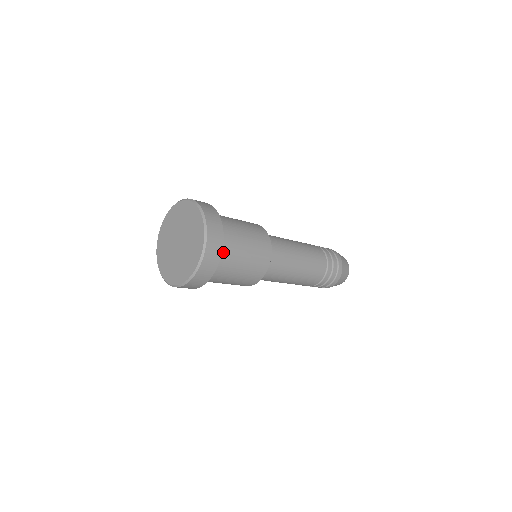
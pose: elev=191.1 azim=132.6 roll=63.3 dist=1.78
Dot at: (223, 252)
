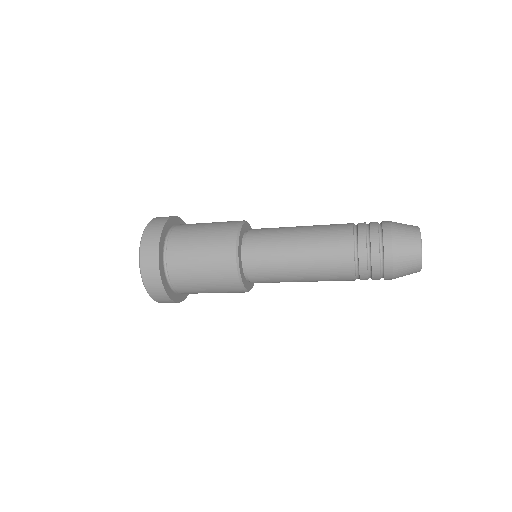
Dot at: (174, 234)
